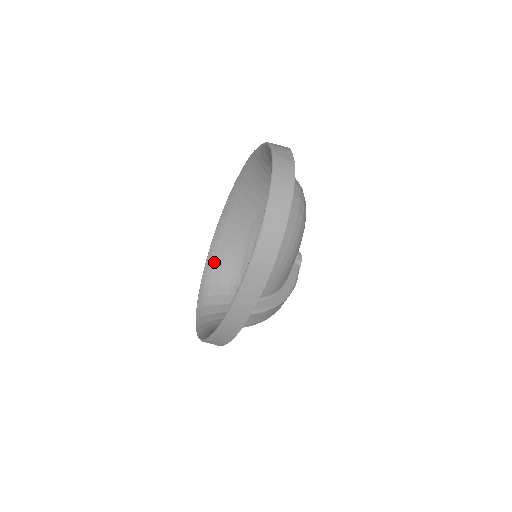
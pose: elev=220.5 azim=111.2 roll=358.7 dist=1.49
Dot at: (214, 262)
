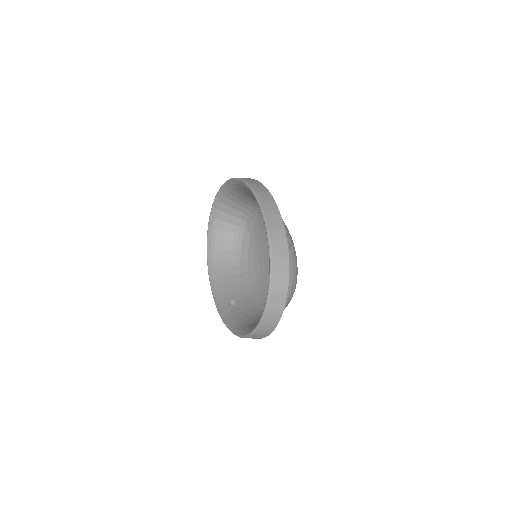
Dot at: (229, 193)
